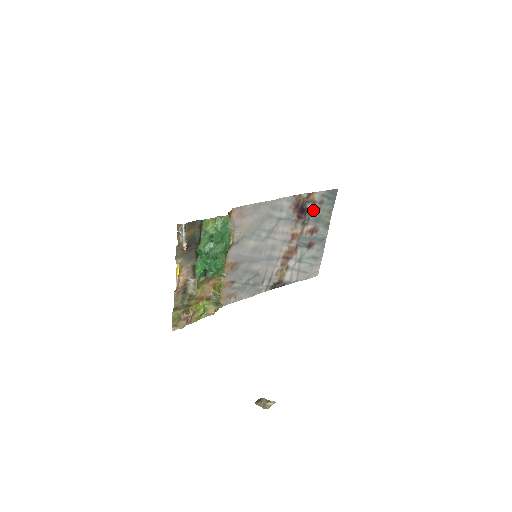
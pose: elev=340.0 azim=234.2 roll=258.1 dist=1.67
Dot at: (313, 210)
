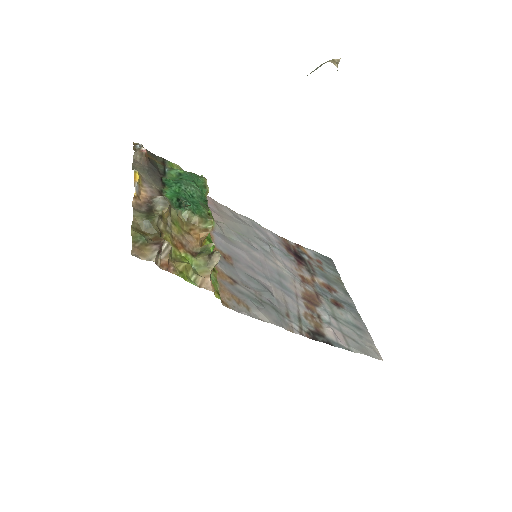
Dot at: (313, 265)
